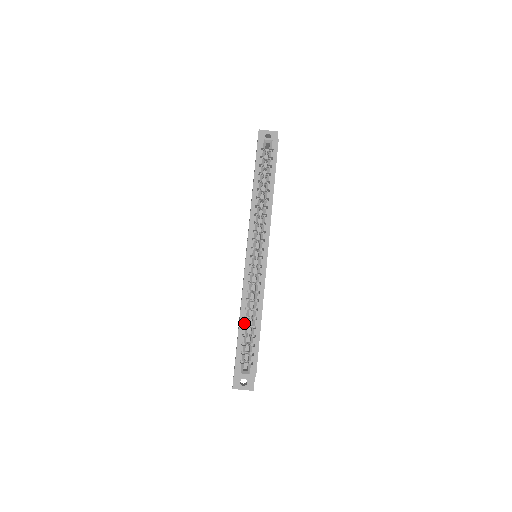
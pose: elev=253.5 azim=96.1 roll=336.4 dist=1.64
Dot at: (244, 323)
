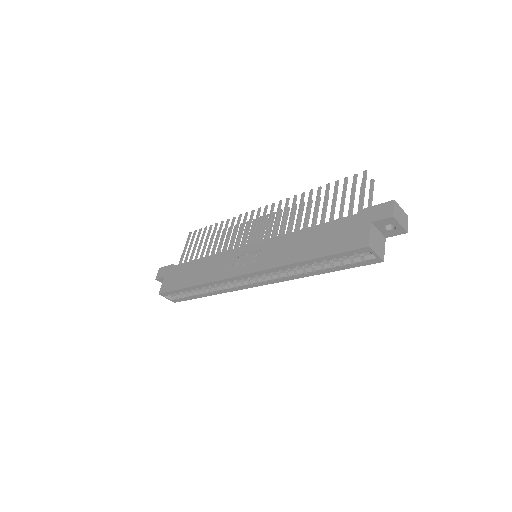
Dot at: (193, 289)
